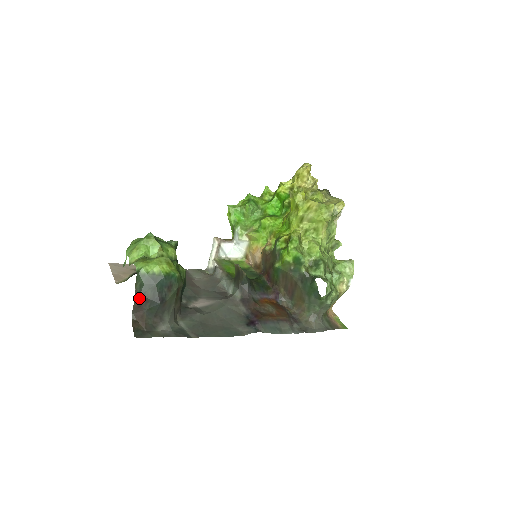
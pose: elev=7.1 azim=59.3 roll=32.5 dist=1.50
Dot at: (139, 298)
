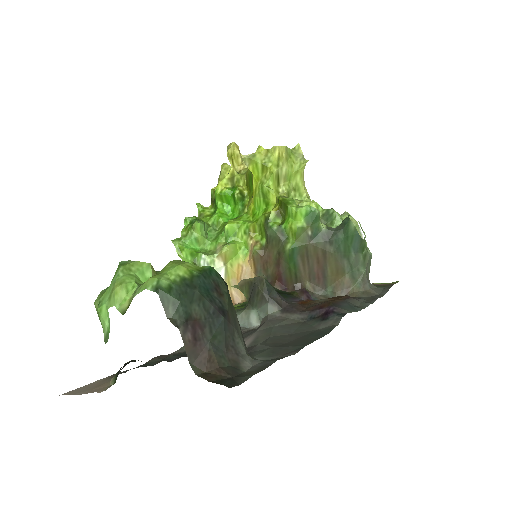
Dot at: (187, 328)
